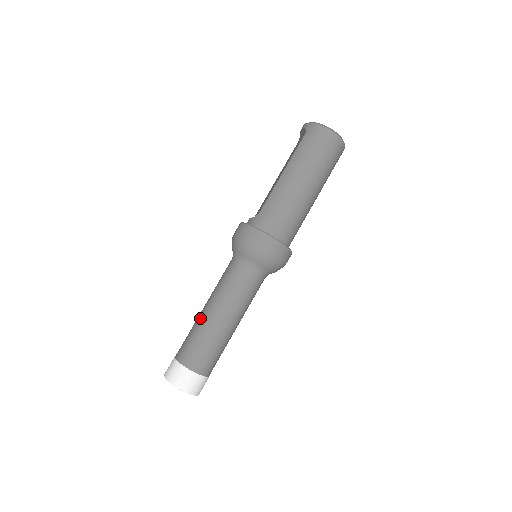
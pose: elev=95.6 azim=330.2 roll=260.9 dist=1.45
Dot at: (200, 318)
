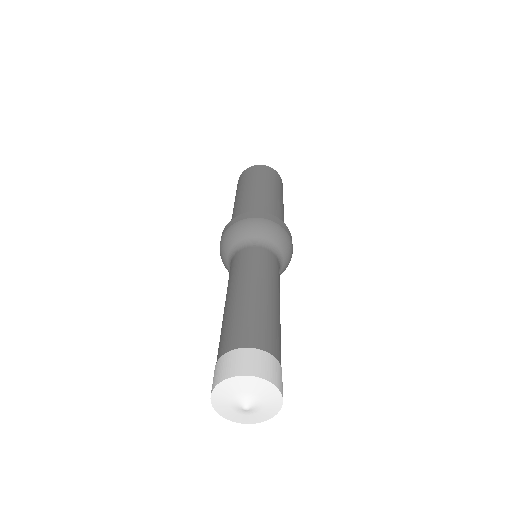
Dot at: occluded
